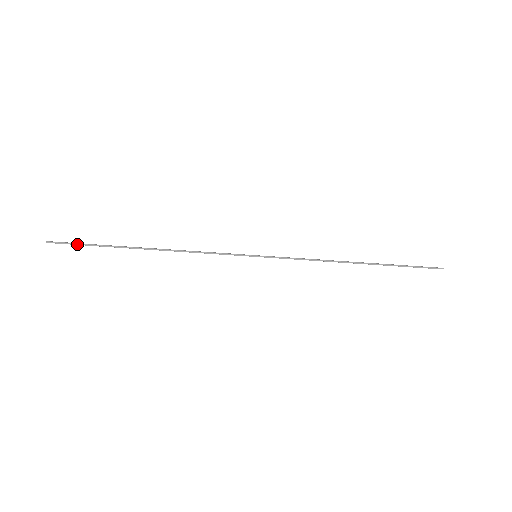
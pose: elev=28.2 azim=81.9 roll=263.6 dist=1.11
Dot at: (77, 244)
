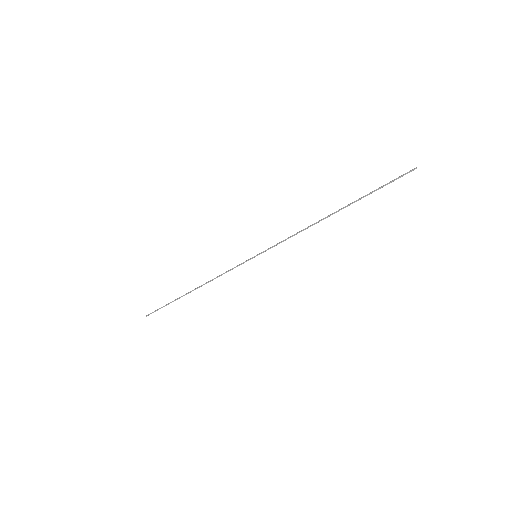
Dot at: occluded
